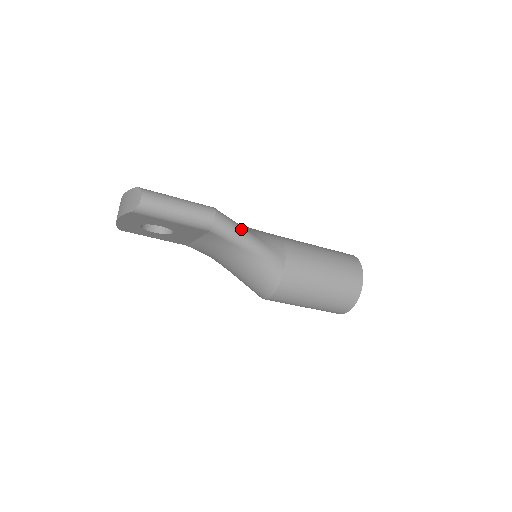
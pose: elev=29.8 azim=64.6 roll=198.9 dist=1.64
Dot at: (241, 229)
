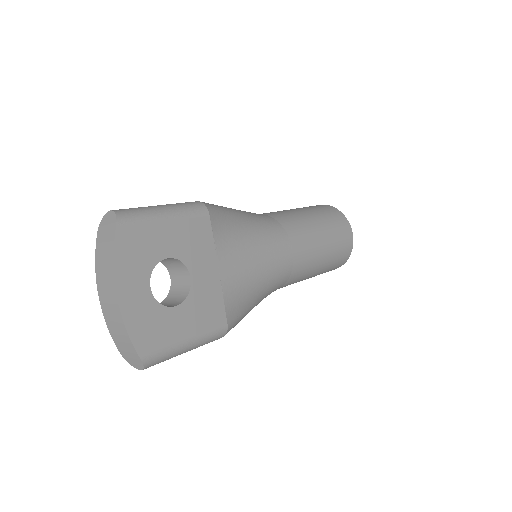
Dot at: occluded
